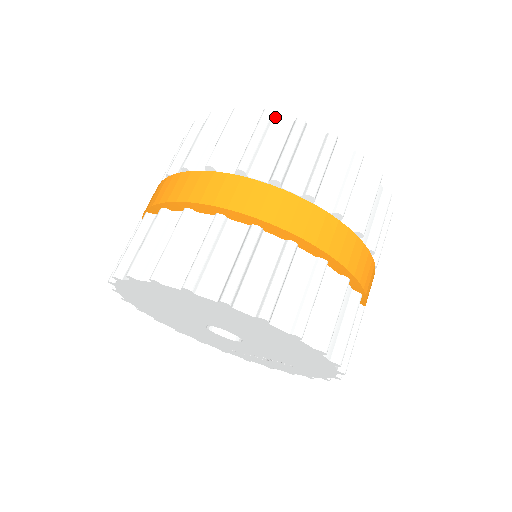
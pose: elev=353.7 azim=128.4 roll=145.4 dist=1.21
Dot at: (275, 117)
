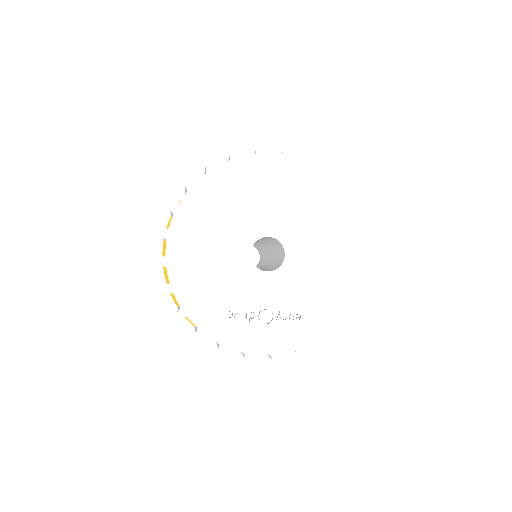
Dot at: occluded
